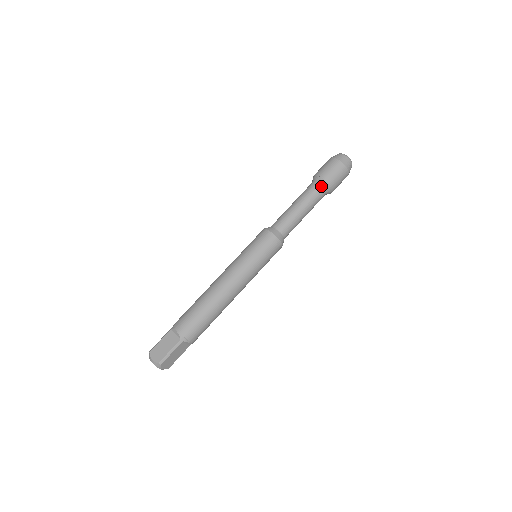
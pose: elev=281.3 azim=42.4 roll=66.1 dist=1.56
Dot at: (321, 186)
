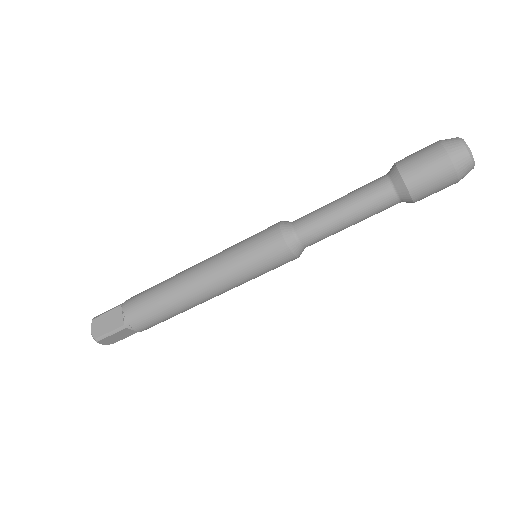
Dot at: (395, 189)
